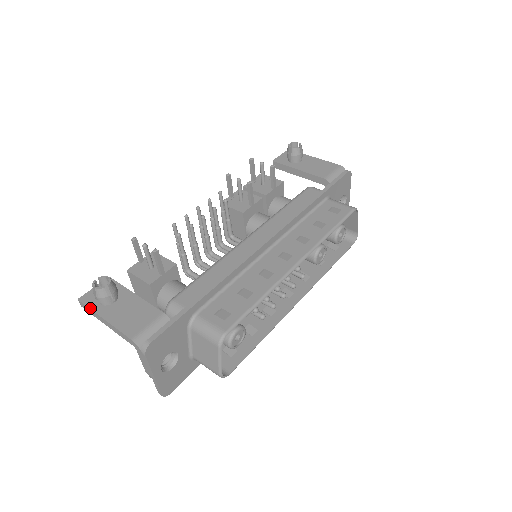
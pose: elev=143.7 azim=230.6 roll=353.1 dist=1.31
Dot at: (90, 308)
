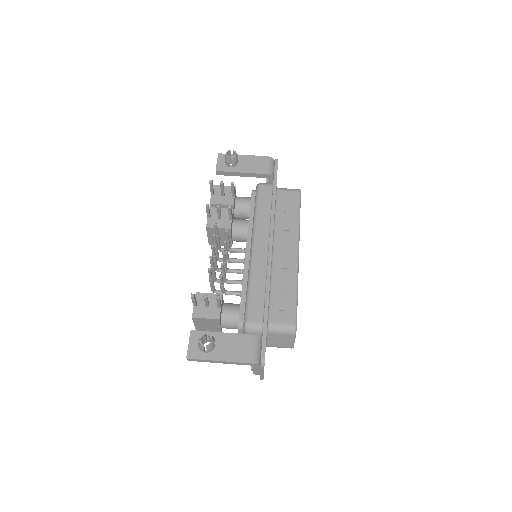
Dot at: (202, 359)
